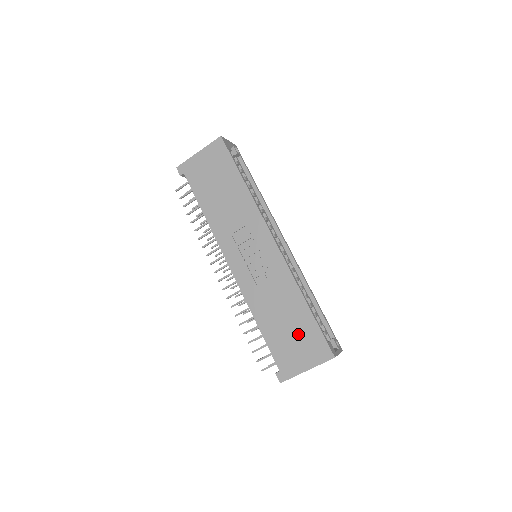
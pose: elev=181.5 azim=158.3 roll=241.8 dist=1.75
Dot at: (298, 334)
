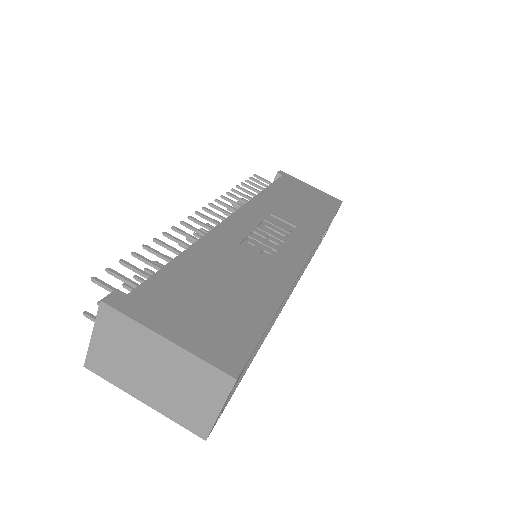
Dot at: (222, 307)
